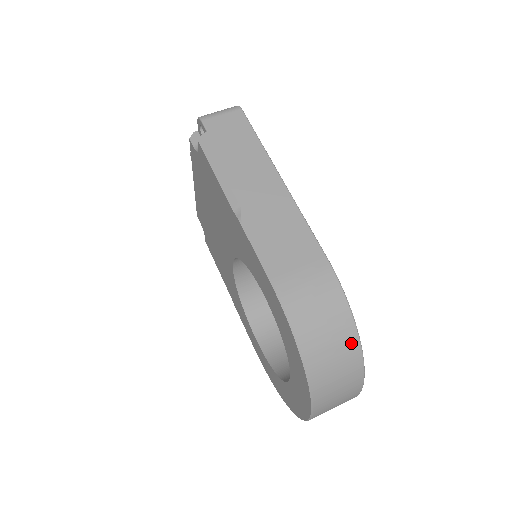
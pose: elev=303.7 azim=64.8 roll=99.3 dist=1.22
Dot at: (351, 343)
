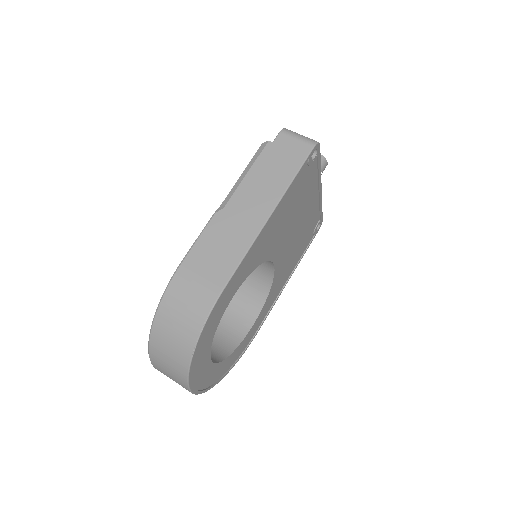
Dot at: (186, 349)
